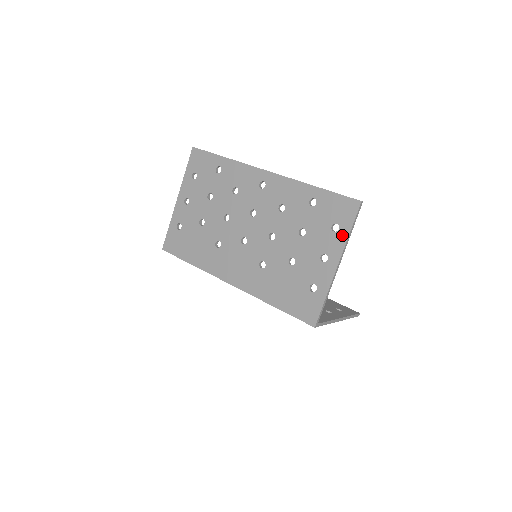
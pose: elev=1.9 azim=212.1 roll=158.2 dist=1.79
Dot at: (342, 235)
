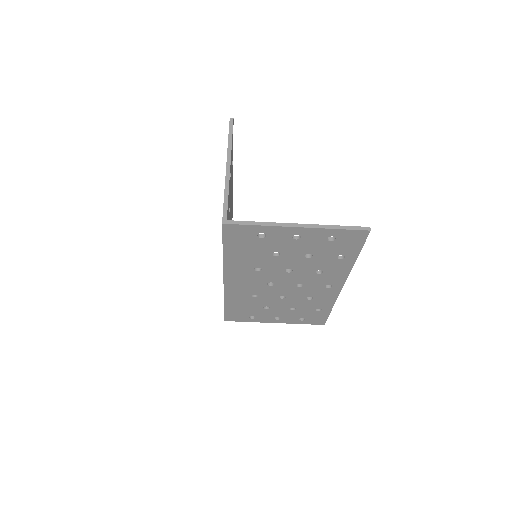
Dot at: occluded
